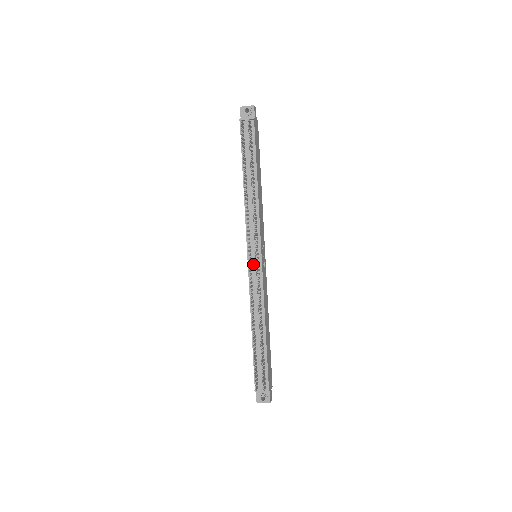
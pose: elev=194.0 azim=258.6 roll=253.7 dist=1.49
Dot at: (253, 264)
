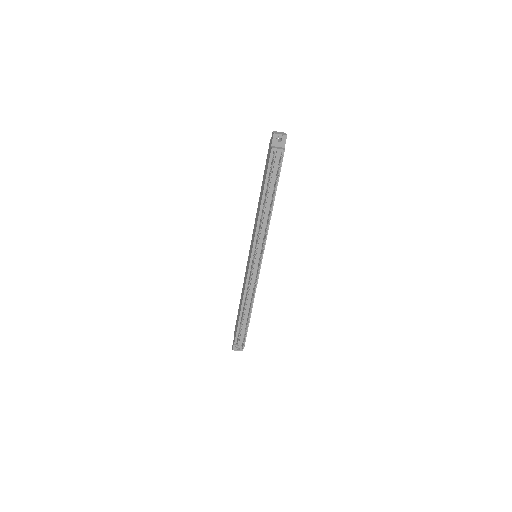
Dot at: (254, 265)
